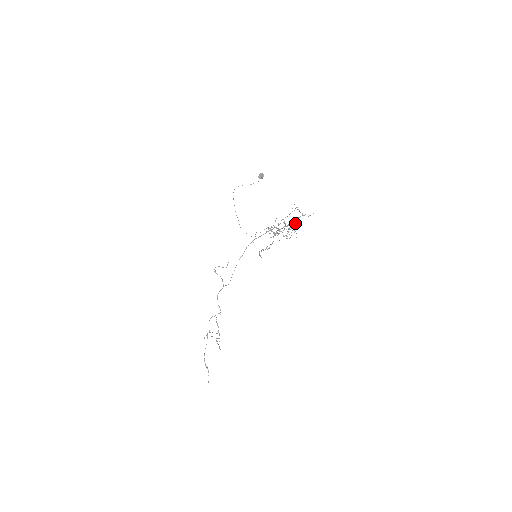
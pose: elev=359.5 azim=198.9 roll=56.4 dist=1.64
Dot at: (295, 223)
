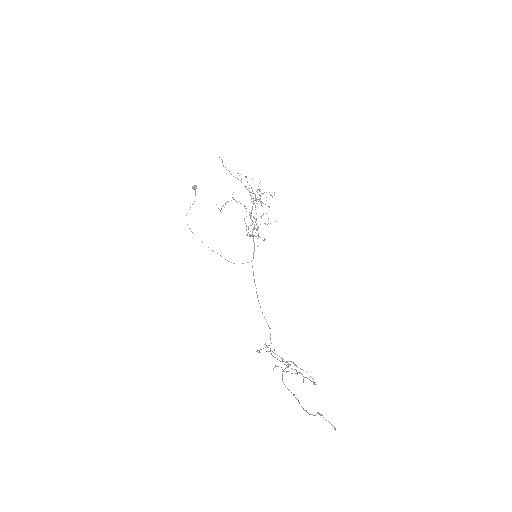
Dot at: (245, 176)
